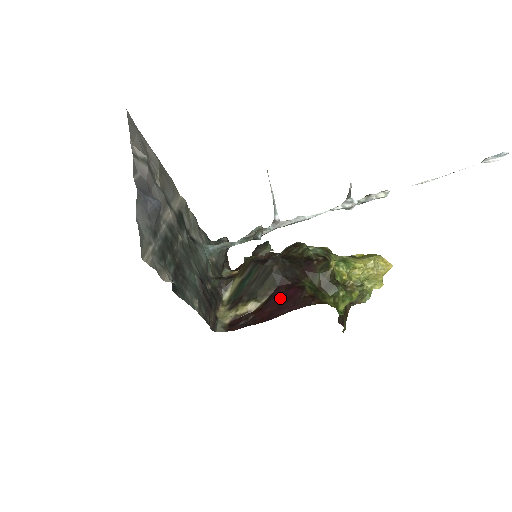
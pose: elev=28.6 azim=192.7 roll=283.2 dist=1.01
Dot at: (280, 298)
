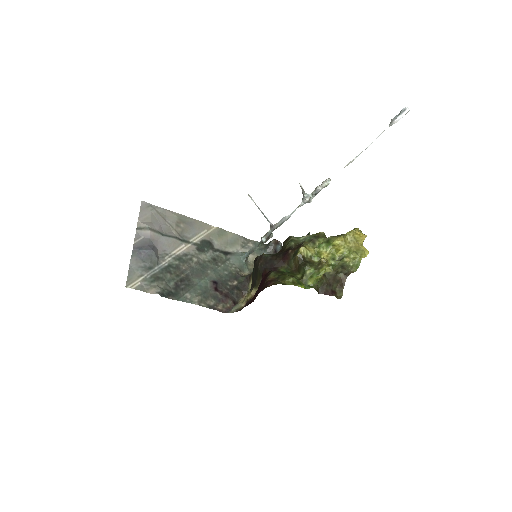
Dot at: (260, 285)
